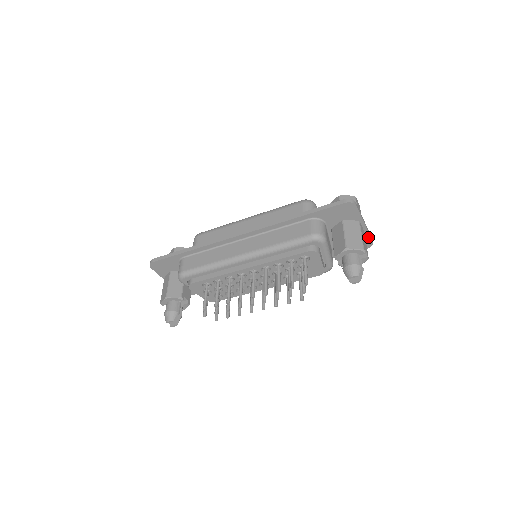
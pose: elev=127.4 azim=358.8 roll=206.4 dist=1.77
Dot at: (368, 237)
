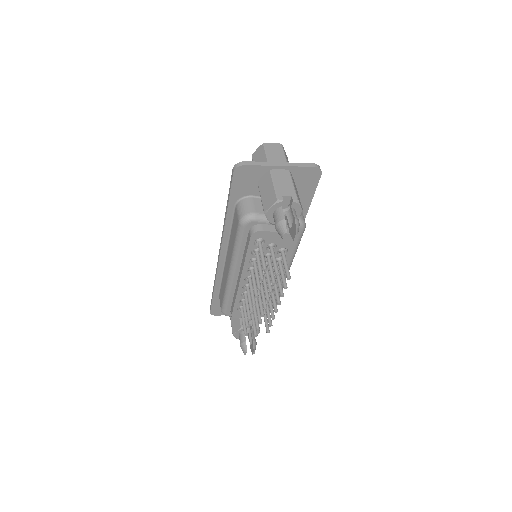
Dot at: (303, 169)
